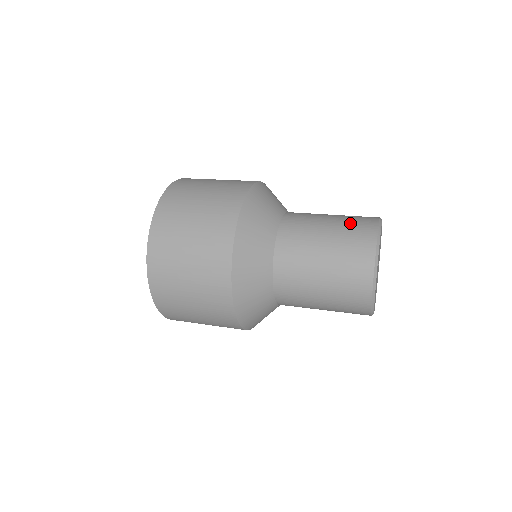
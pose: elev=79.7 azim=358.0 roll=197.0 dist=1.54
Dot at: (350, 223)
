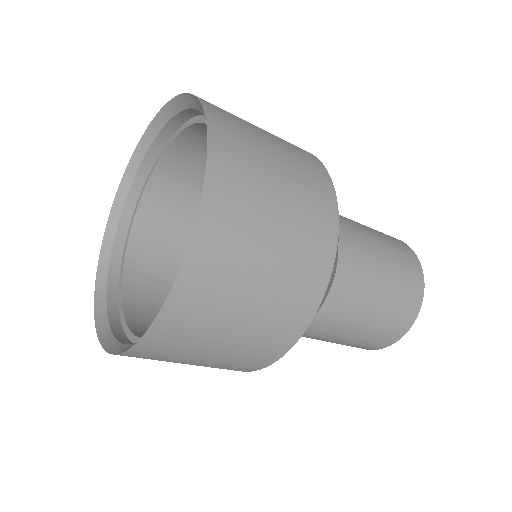
Dot at: (385, 234)
